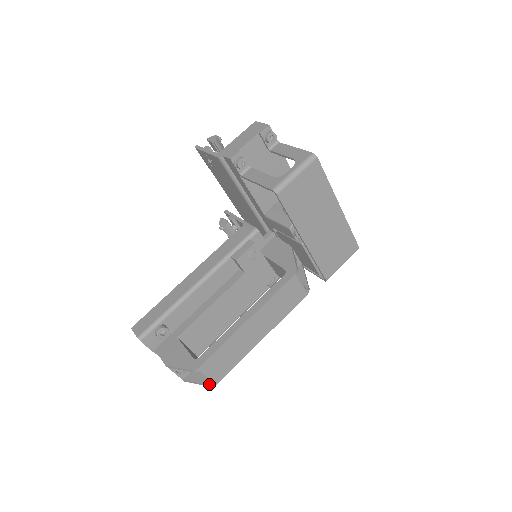
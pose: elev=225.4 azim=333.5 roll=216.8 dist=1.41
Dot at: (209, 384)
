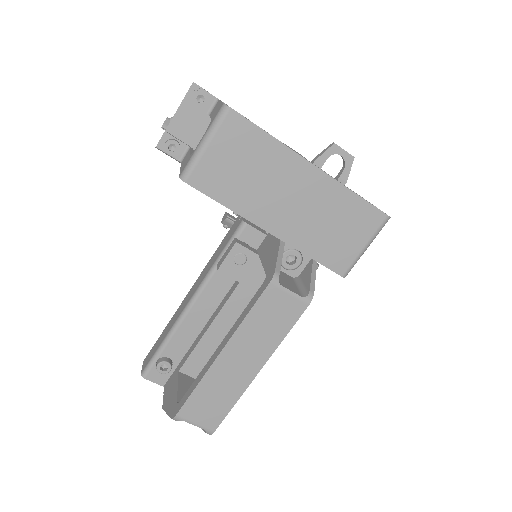
Dot at: (205, 432)
